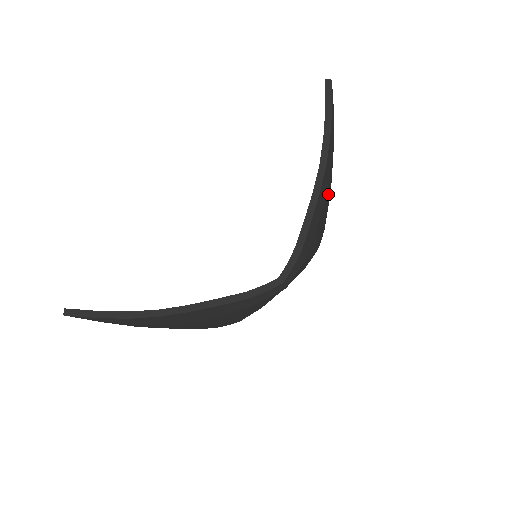
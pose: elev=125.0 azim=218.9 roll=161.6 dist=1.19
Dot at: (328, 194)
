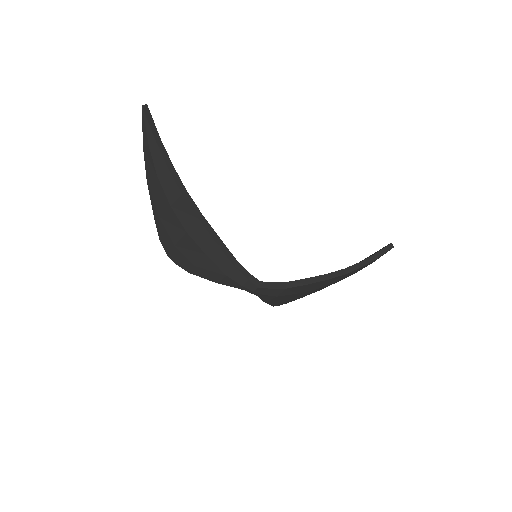
Dot at: (320, 289)
